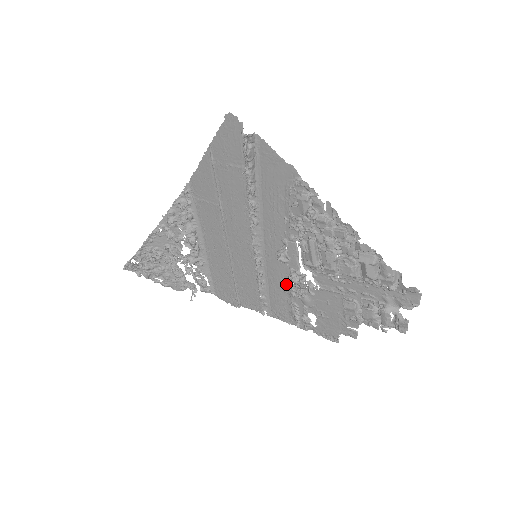
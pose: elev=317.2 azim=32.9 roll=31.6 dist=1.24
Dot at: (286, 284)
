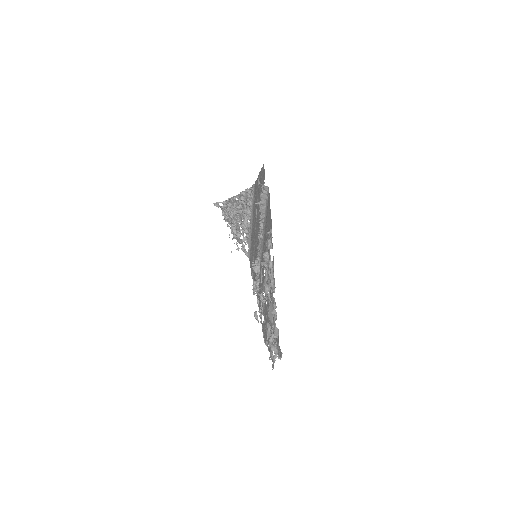
Dot at: (262, 286)
